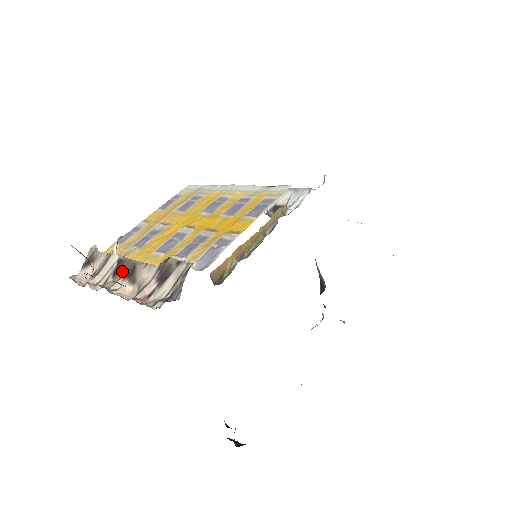
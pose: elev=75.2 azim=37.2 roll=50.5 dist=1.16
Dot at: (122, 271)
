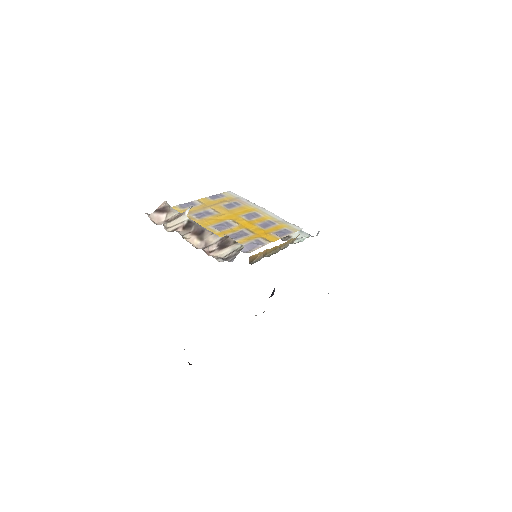
Dot at: (191, 229)
